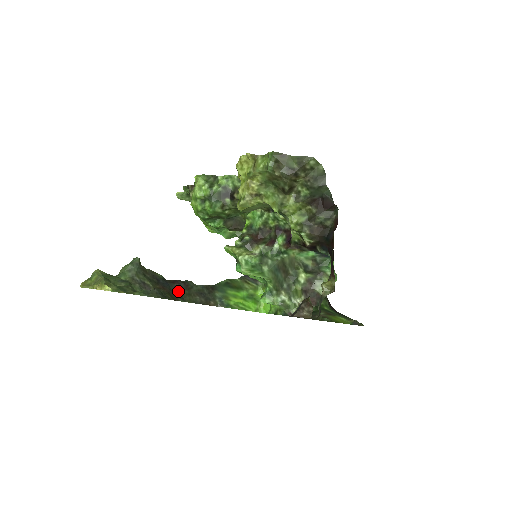
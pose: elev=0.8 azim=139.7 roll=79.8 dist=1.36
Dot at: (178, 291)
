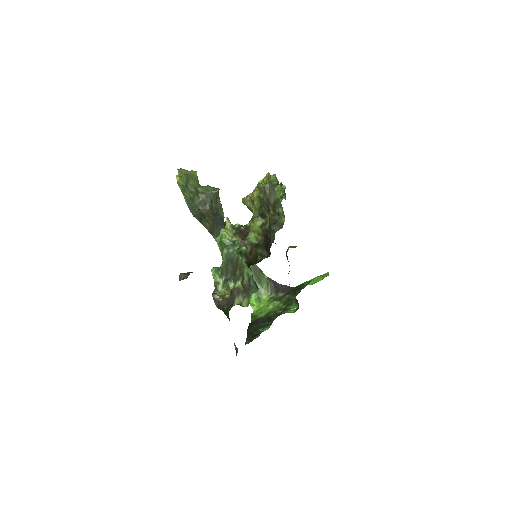
Dot at: occluded
